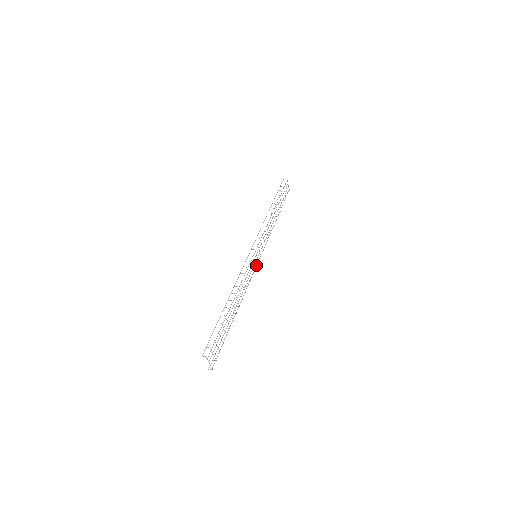
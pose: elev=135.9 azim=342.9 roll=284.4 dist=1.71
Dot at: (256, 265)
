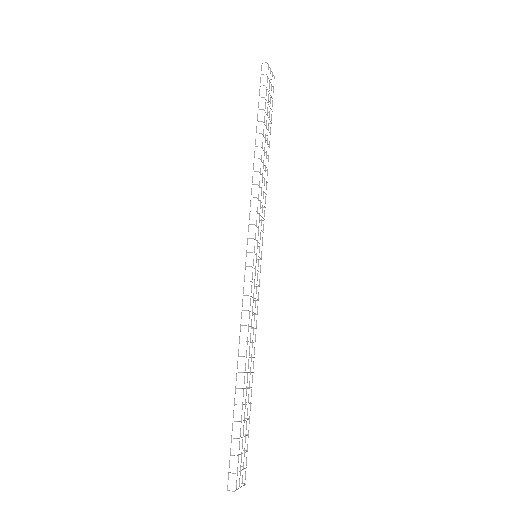
Dot at: occluded
